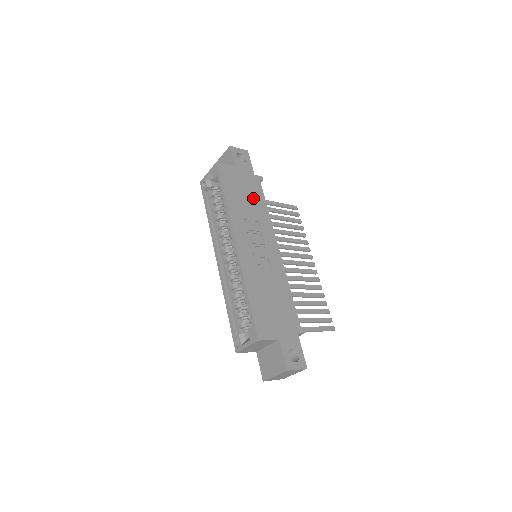
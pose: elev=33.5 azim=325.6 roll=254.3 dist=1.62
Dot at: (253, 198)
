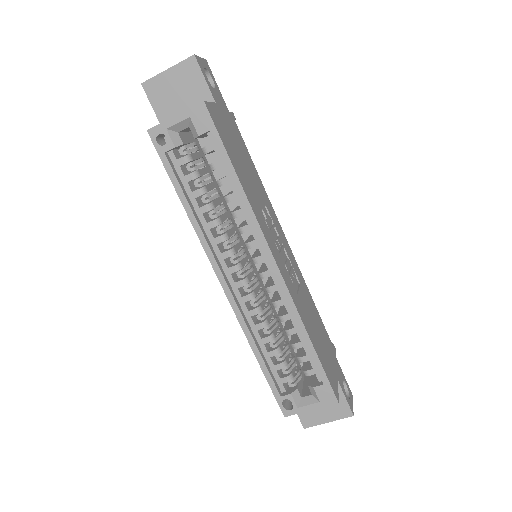
Dot at: (247, 162)
